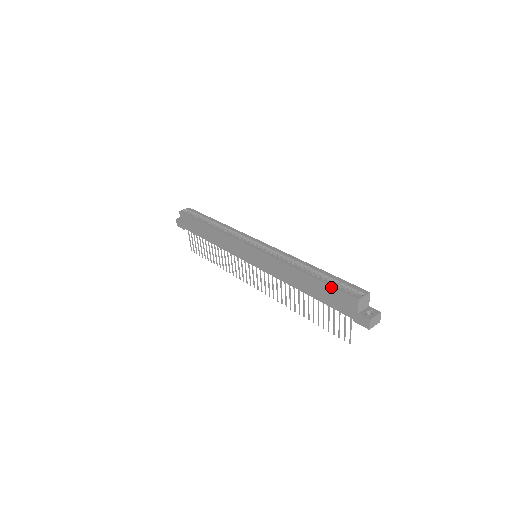
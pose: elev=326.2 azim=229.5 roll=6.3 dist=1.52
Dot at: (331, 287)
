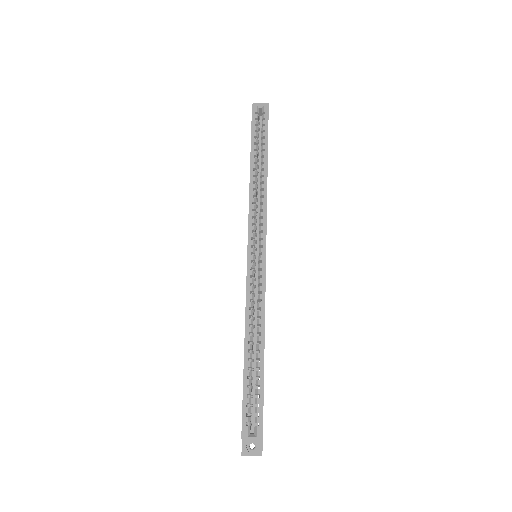
Dot at: occluded
